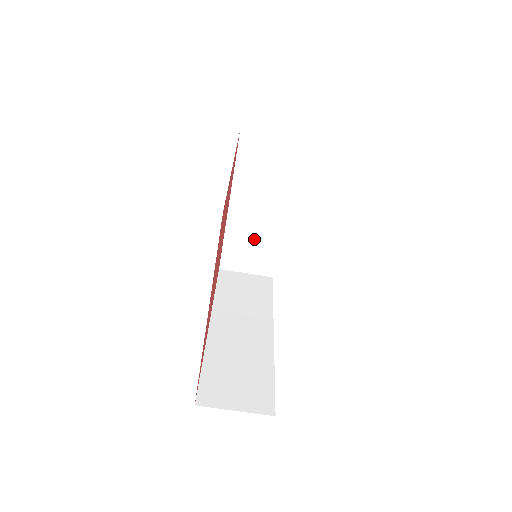
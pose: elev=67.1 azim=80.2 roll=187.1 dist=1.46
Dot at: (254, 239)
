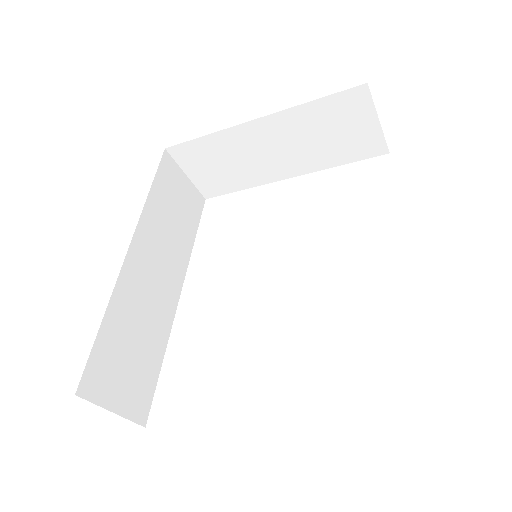
Dot at: (234, 164)
